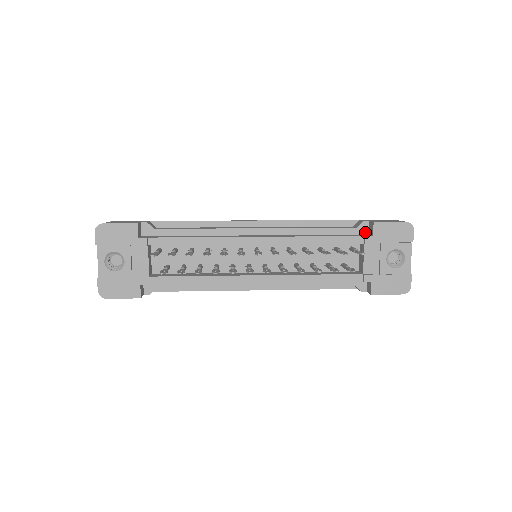
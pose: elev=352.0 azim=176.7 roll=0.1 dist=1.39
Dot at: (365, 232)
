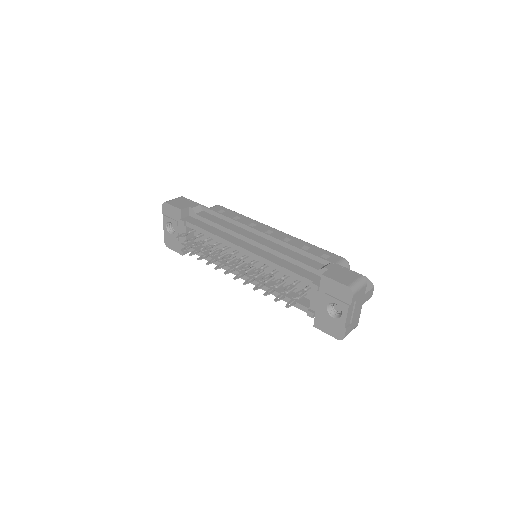
Dot at: occluded
